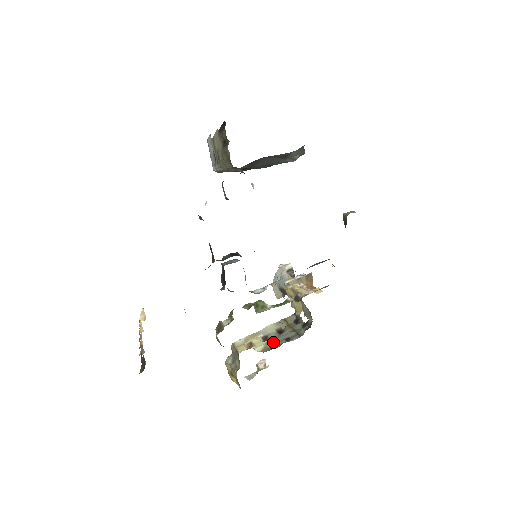
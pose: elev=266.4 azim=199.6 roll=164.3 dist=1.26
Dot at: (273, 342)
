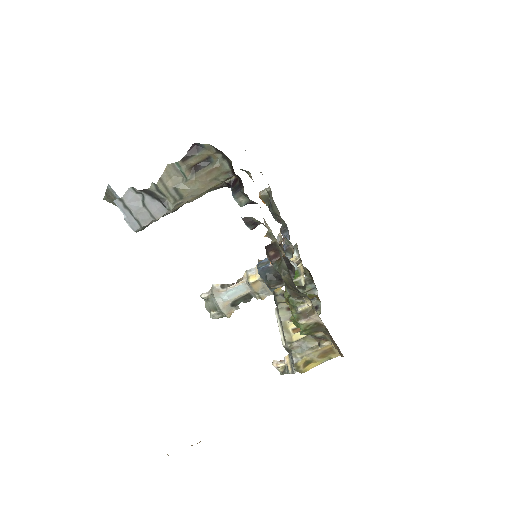
Dot at: occluded
